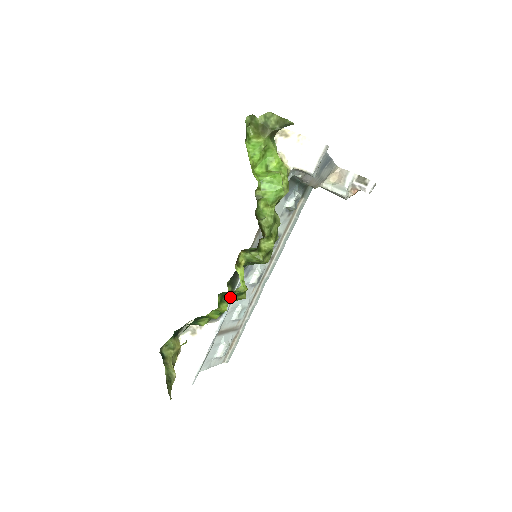
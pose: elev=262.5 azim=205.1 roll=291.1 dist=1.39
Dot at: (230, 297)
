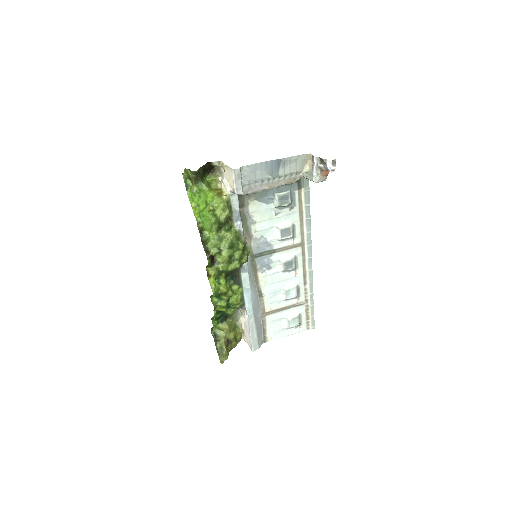
Dot at: (223, 296)
